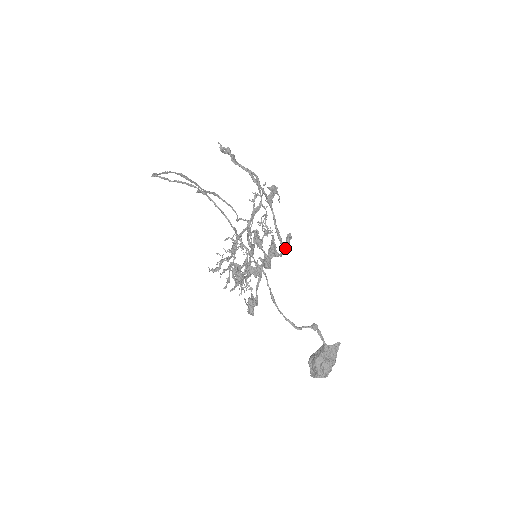
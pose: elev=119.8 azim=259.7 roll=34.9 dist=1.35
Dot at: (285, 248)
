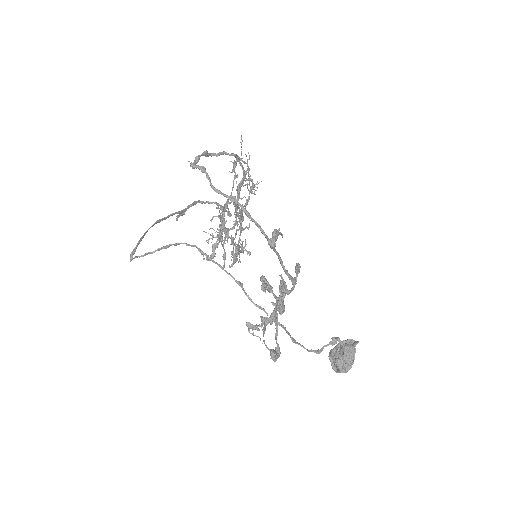
Dot at: (296, 283)
